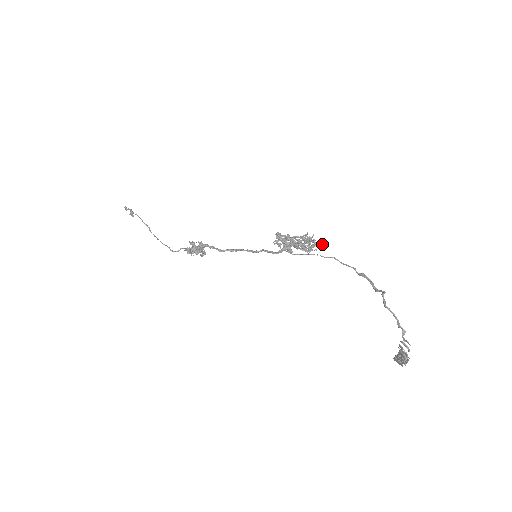
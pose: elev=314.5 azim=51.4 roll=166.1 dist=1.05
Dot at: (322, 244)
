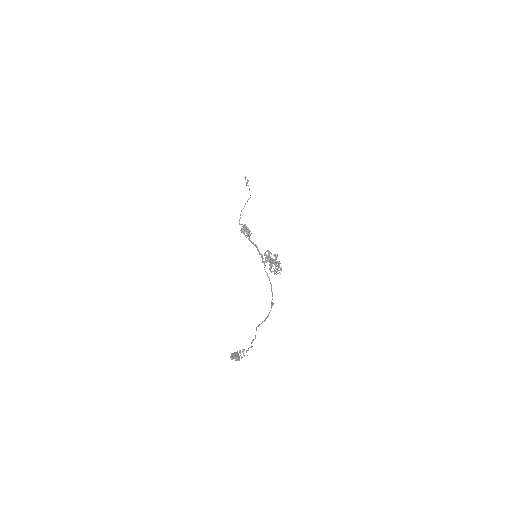
Dot at: occluded
